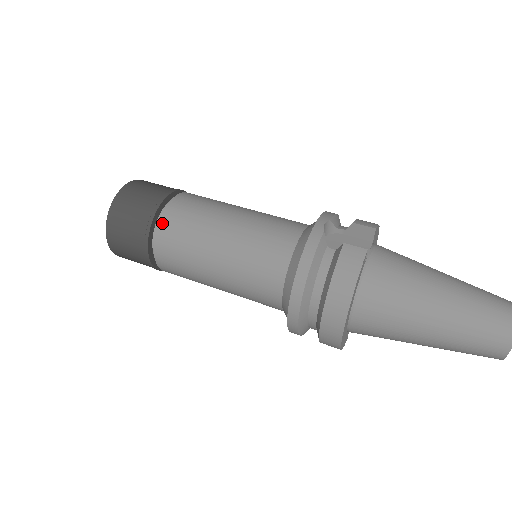
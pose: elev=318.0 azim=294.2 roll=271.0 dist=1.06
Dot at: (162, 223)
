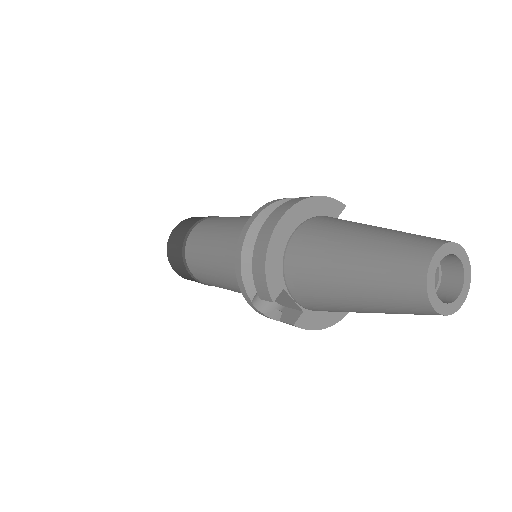
Dot at: occluded
